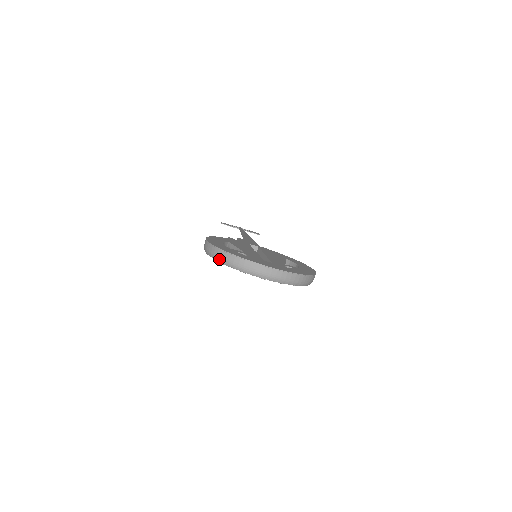
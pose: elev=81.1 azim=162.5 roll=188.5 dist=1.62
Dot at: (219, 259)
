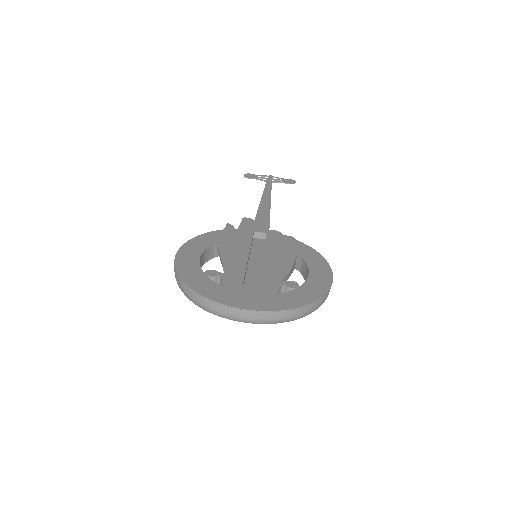
Dot at: (184, 293)
